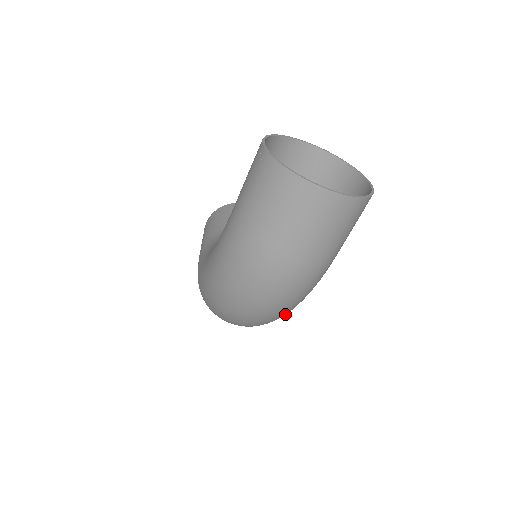
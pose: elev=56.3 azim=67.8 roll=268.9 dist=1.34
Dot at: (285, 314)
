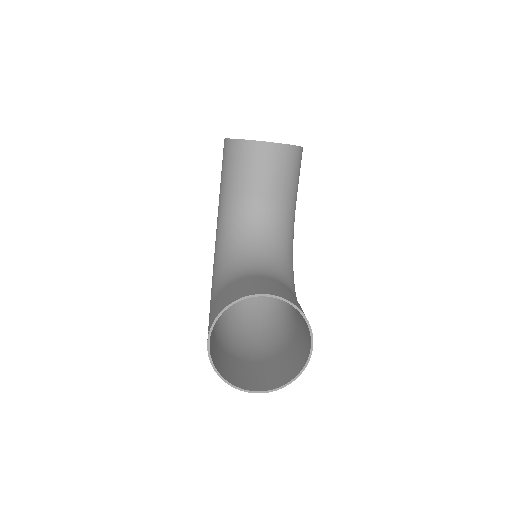
Dot at: (277, 308)
